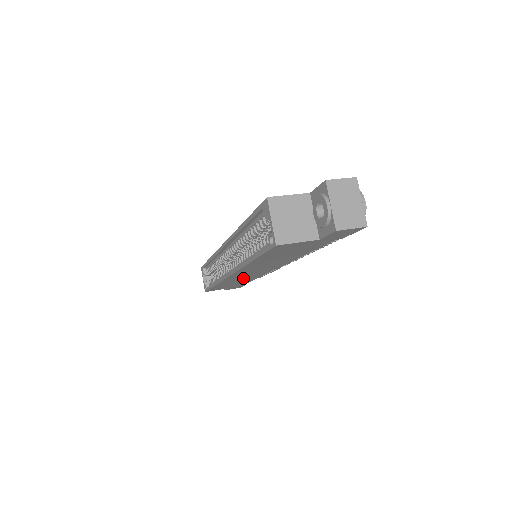
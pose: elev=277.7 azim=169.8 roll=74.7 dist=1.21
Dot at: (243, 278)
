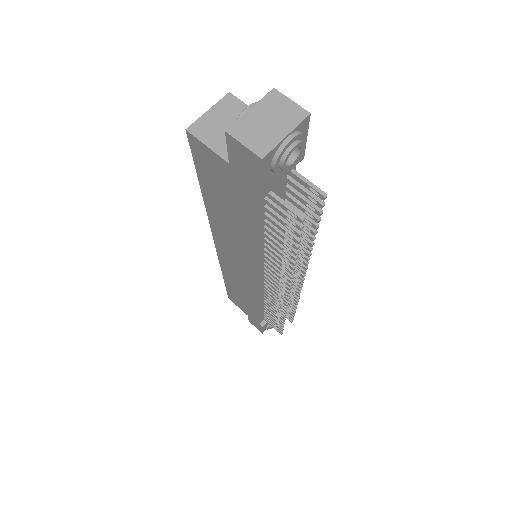
Dot at: (240, 282)
